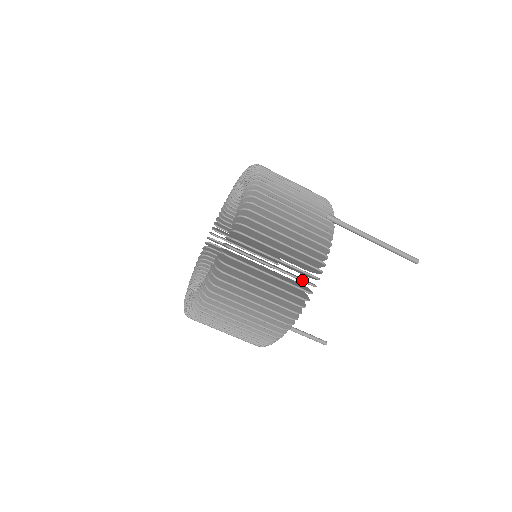
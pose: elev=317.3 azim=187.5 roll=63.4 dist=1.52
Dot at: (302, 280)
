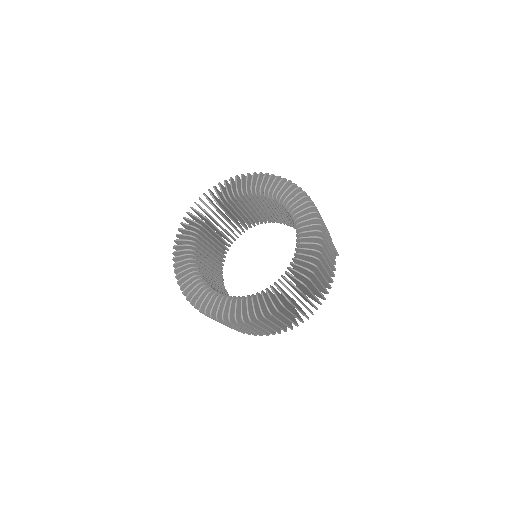
Dot at: (332, 279)
